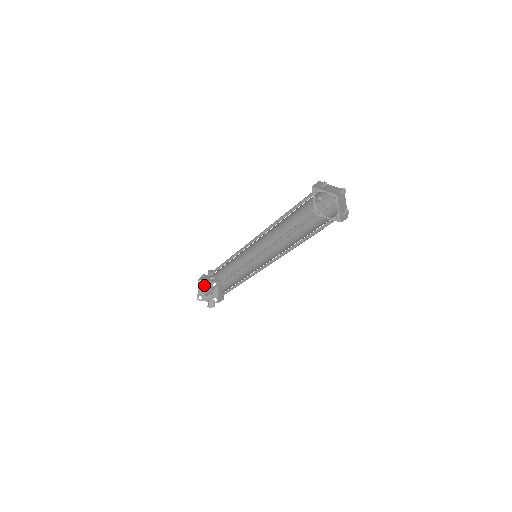
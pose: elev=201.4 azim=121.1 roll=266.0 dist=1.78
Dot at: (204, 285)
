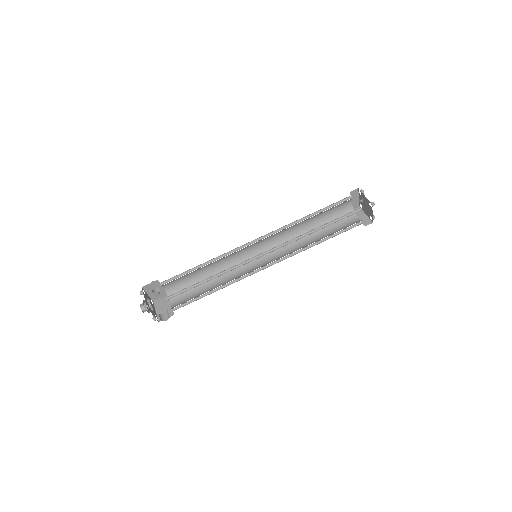
Dot at: occluded
